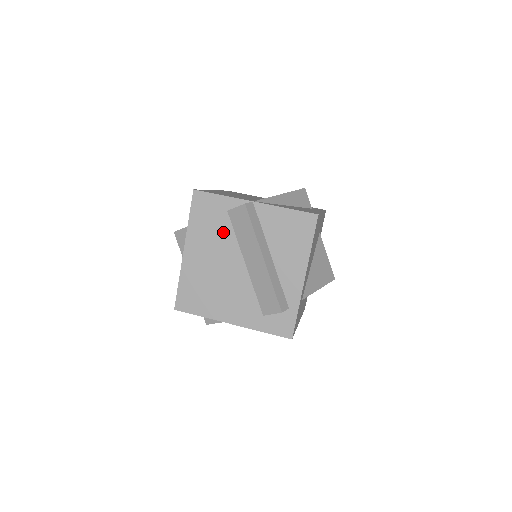
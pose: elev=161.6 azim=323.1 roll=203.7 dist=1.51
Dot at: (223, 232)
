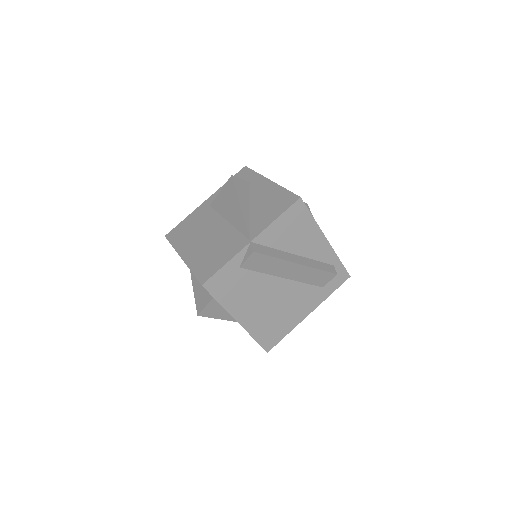
Dot at: (251, 281)
